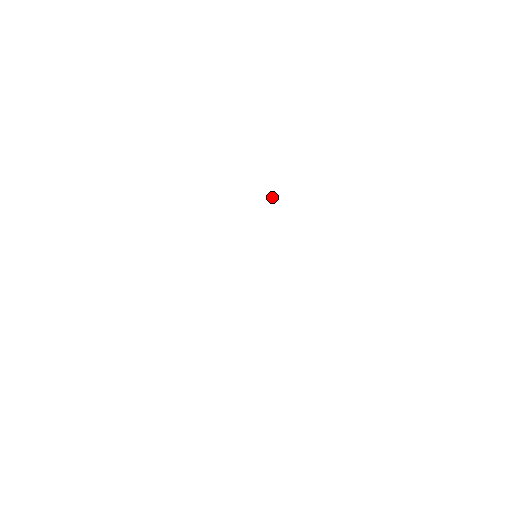
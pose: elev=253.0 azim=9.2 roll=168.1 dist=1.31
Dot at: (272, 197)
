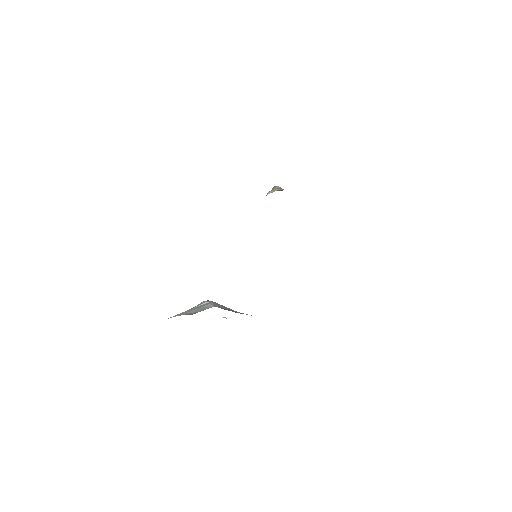
Dot at: occluded
